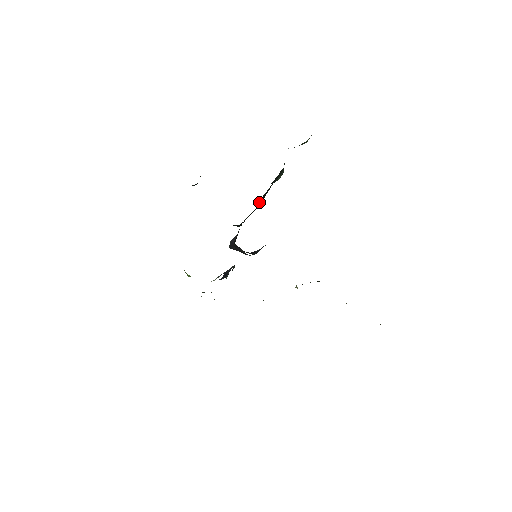
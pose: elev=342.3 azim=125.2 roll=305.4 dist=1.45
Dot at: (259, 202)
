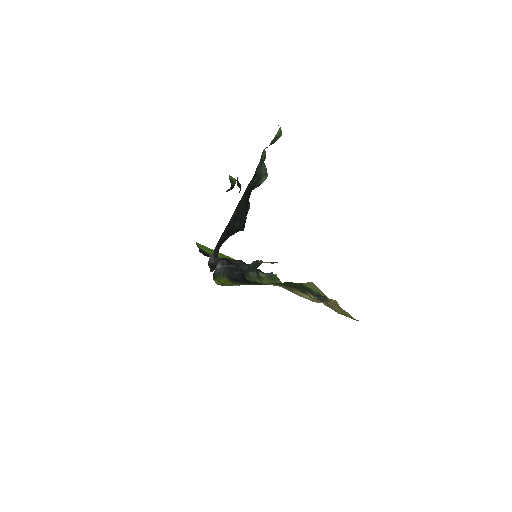
Dot at: (233, 215)
